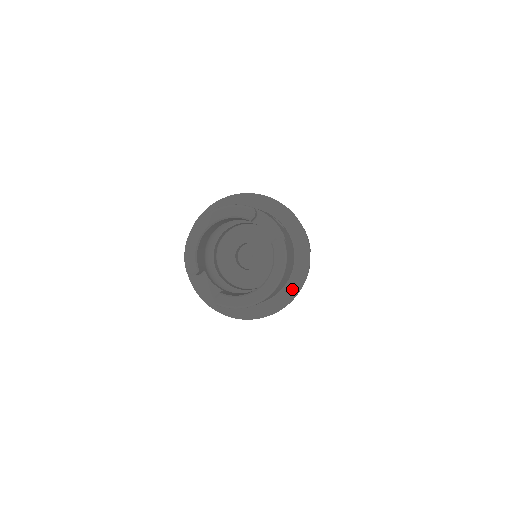
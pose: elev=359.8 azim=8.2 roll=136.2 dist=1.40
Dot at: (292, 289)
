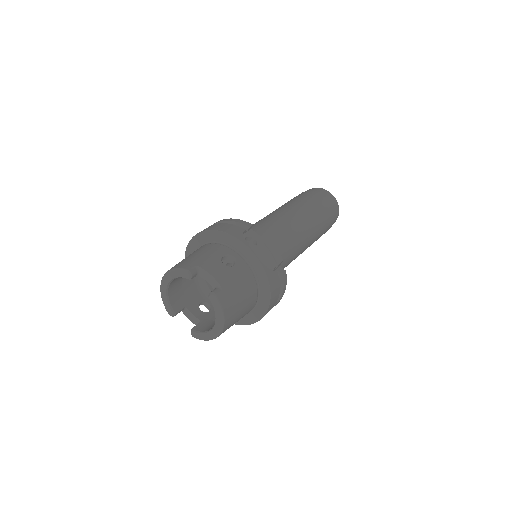
Dot at: (263, 304)
